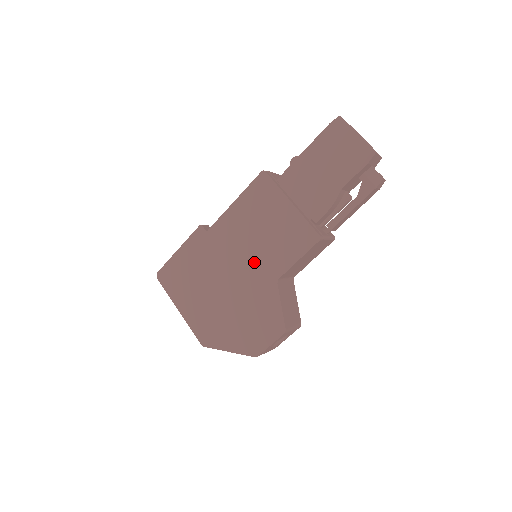
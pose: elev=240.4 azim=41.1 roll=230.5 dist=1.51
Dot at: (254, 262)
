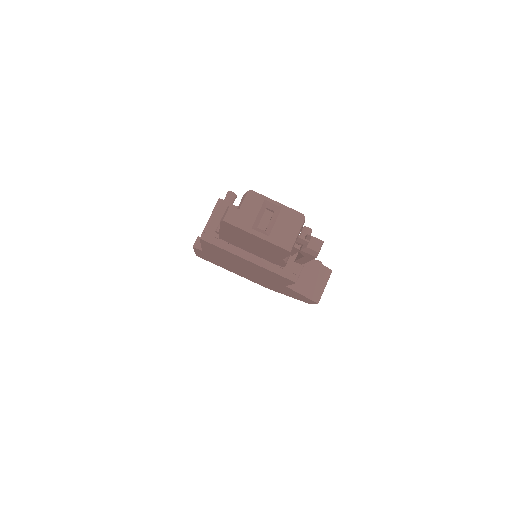
Dot at: (257, 274)
